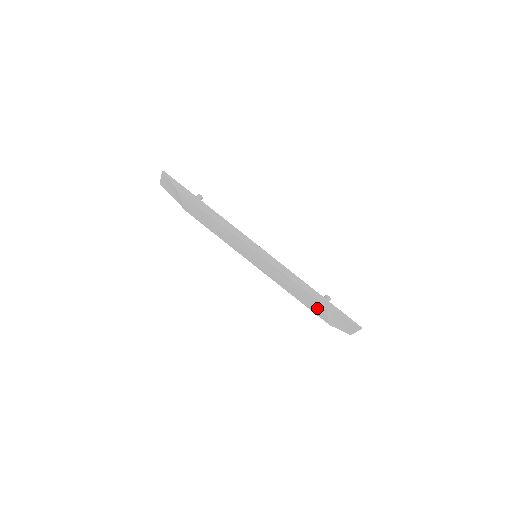
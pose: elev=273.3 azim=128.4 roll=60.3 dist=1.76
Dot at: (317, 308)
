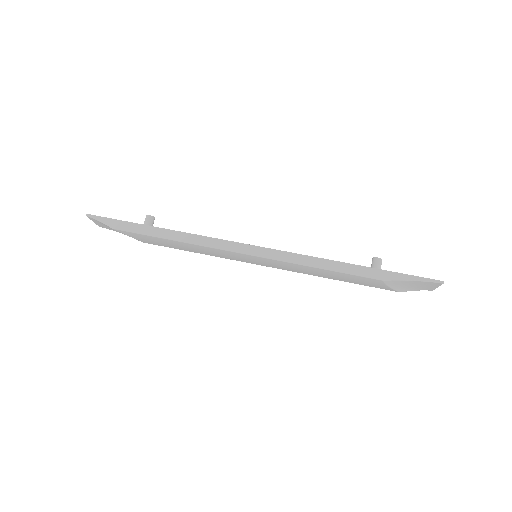
Dot at: (369, 283)
